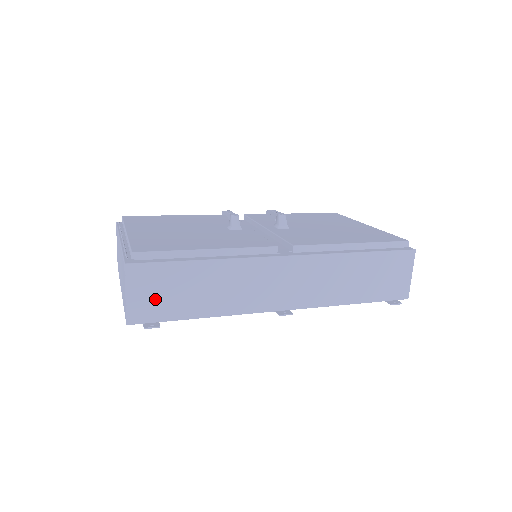
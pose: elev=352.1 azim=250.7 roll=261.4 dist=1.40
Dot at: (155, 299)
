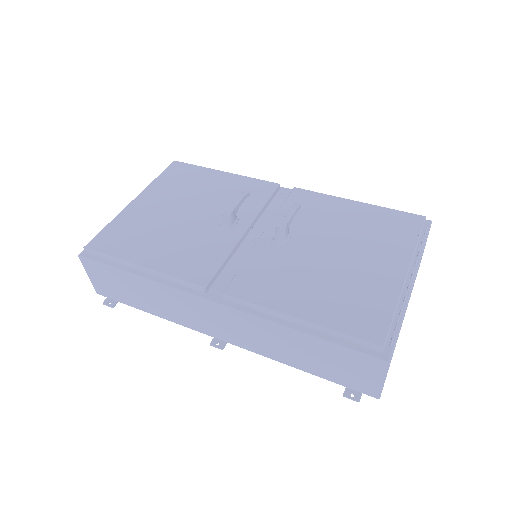
Dot at: (109, 286)
